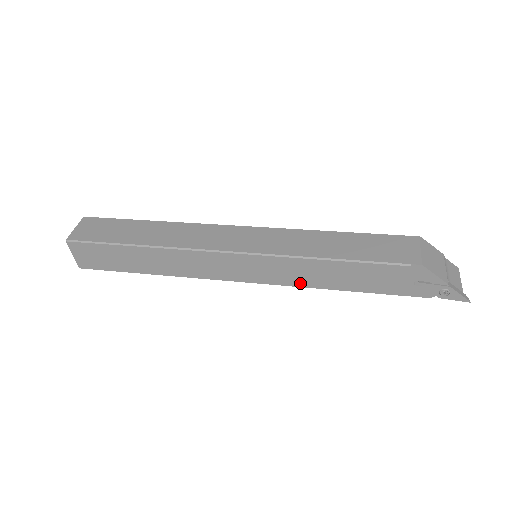
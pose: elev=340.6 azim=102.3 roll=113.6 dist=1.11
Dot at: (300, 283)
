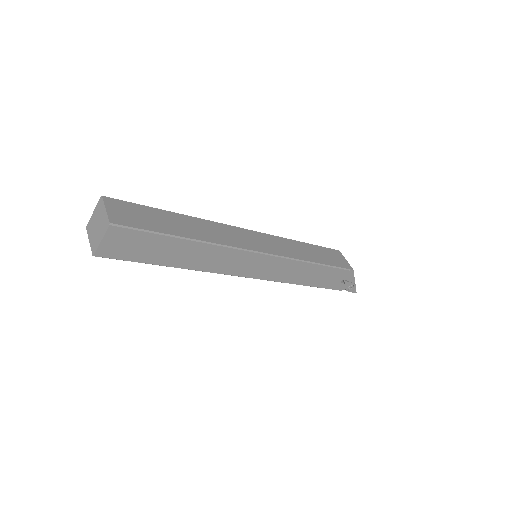
Dot at: (285, 279)
